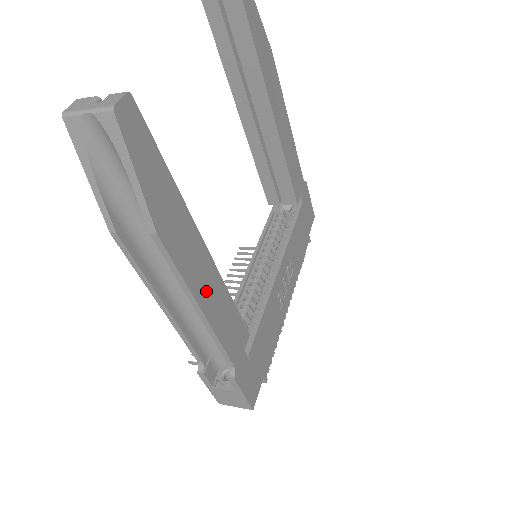
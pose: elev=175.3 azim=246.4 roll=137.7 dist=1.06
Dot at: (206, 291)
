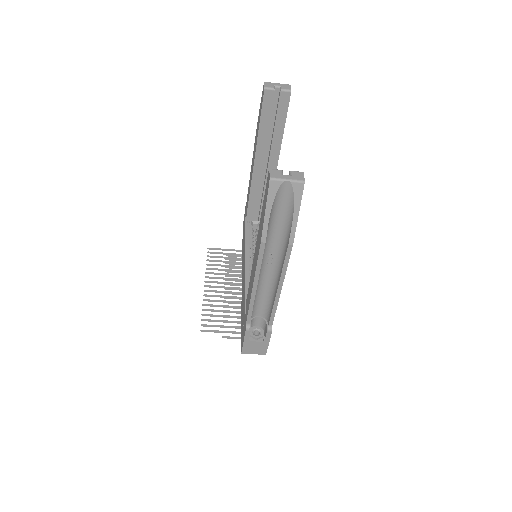
Dot at: occluded
